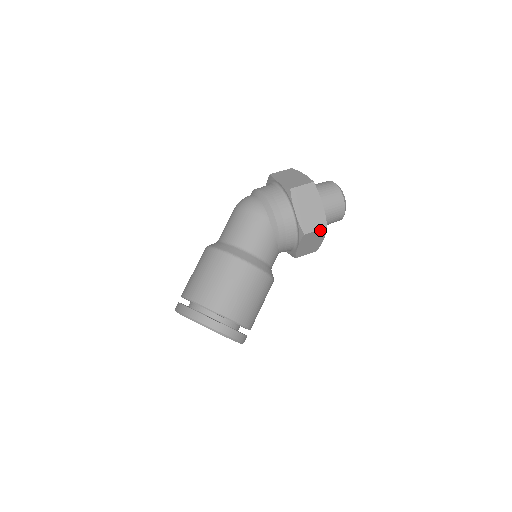
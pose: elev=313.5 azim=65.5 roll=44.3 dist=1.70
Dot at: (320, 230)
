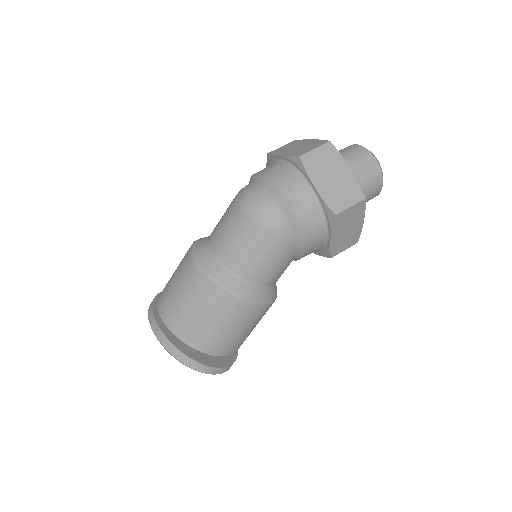
Dot at: (348, 246)
